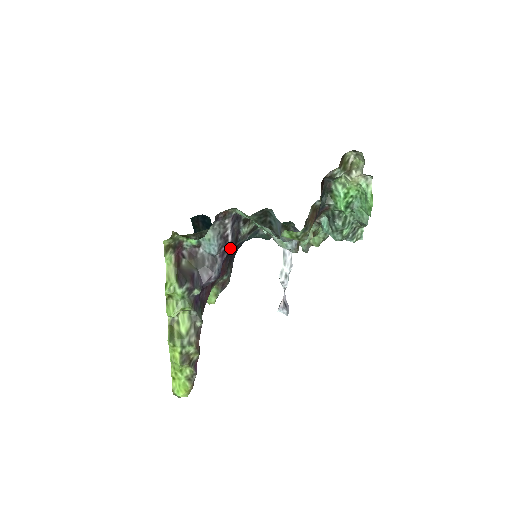
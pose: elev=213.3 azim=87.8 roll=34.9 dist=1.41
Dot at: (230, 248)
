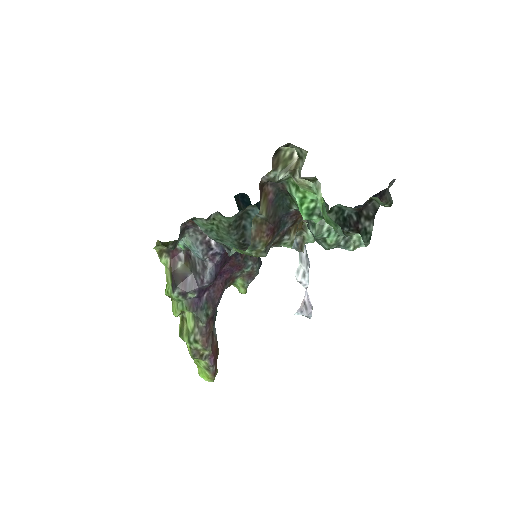
Dot at: (222, 250)
